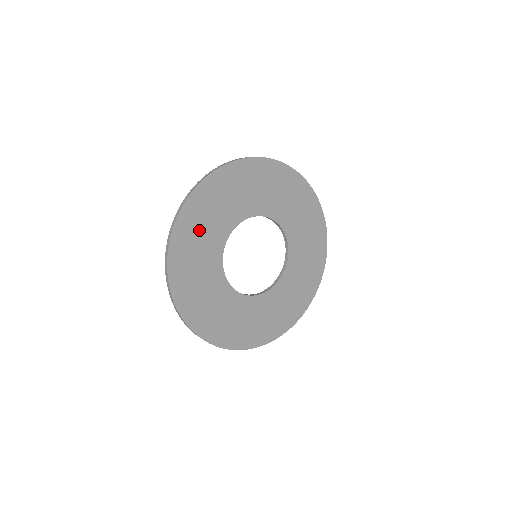
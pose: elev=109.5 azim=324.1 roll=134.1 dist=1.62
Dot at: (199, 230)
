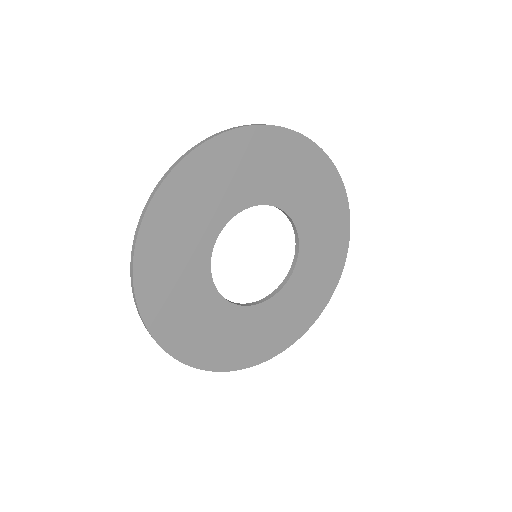
Dot at: (230, 169)
